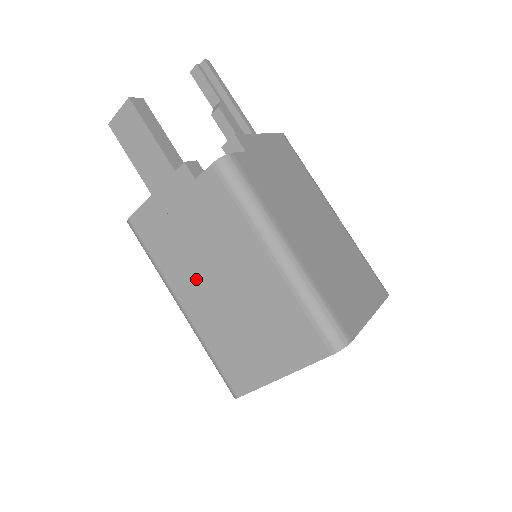
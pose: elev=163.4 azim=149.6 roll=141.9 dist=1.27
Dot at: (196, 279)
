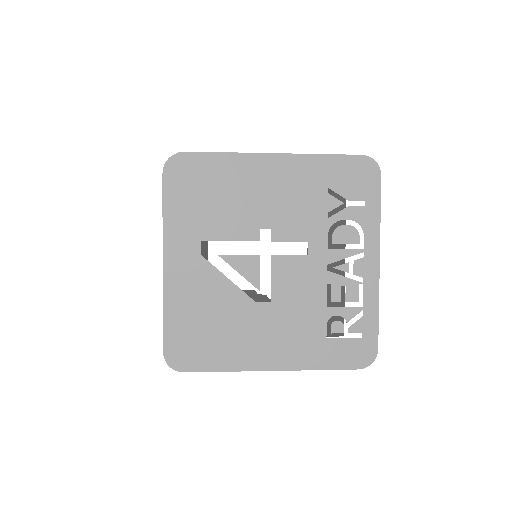
Dot at: occluded
